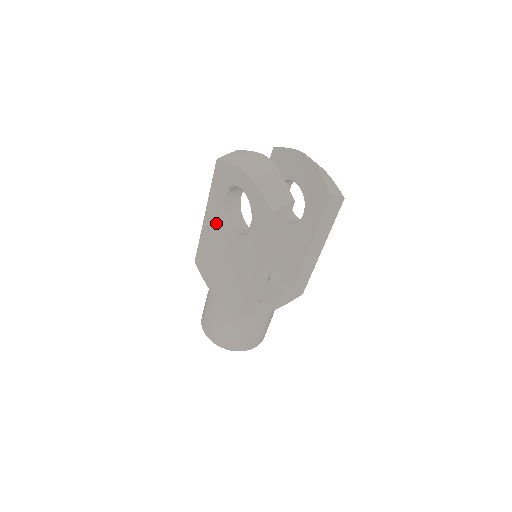
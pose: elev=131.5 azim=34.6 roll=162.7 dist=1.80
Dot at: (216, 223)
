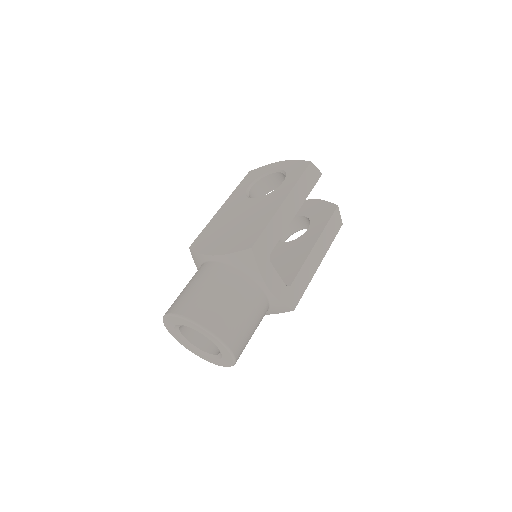
Dot at: (237, 203)
